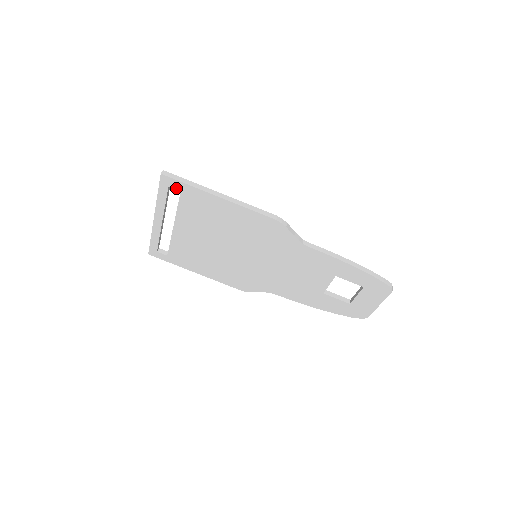
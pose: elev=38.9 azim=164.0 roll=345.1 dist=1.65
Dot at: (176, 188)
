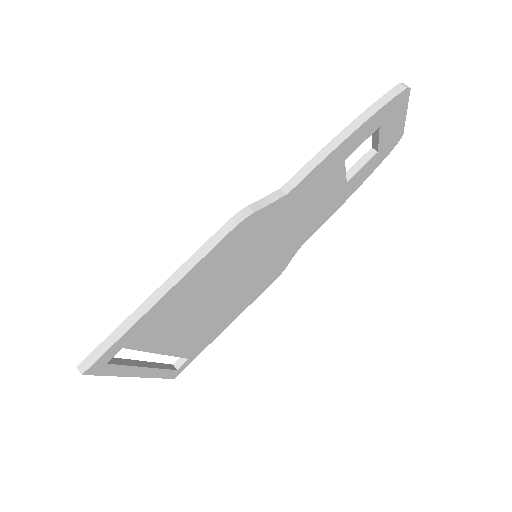
Dot at: (114, 354)
